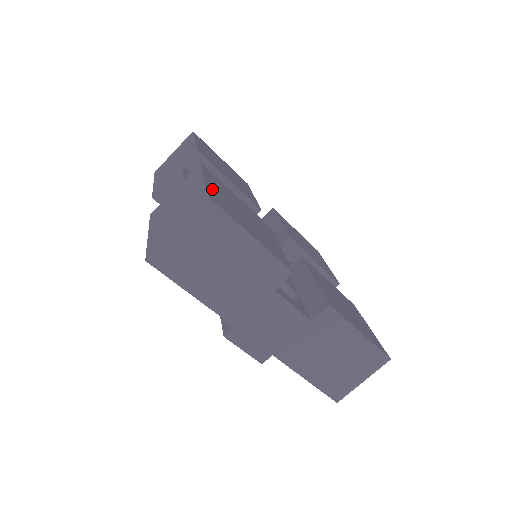
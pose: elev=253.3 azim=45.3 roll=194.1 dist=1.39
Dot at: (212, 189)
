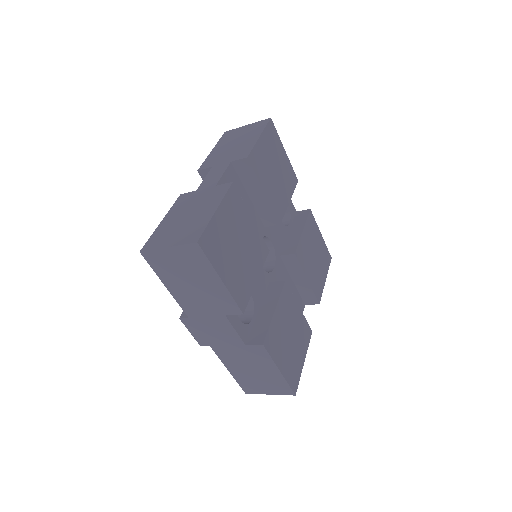
Dot at: (215, 225)
